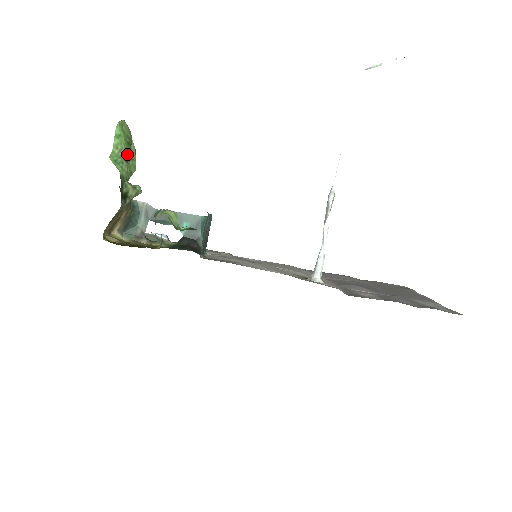
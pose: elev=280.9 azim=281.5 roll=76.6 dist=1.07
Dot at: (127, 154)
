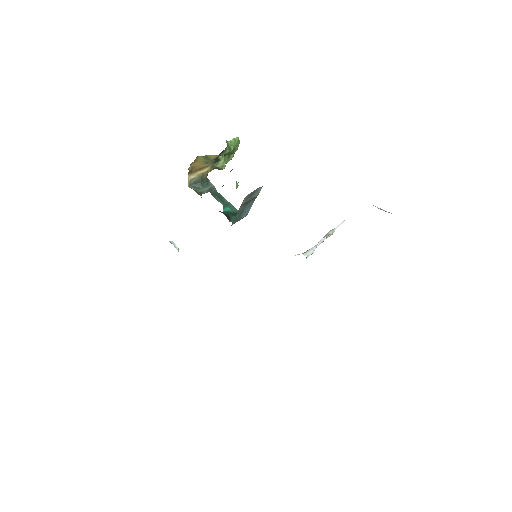
Dot at: (232, 150)
